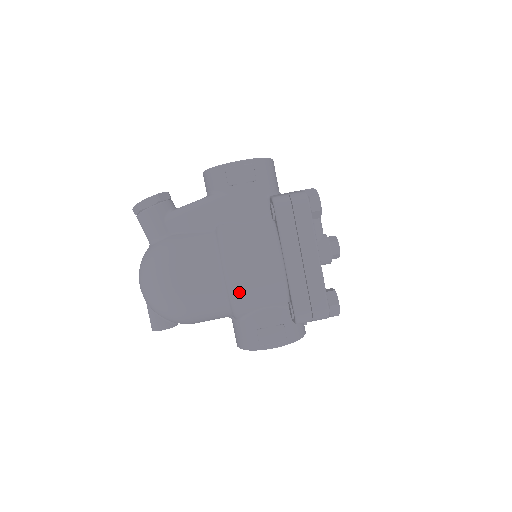
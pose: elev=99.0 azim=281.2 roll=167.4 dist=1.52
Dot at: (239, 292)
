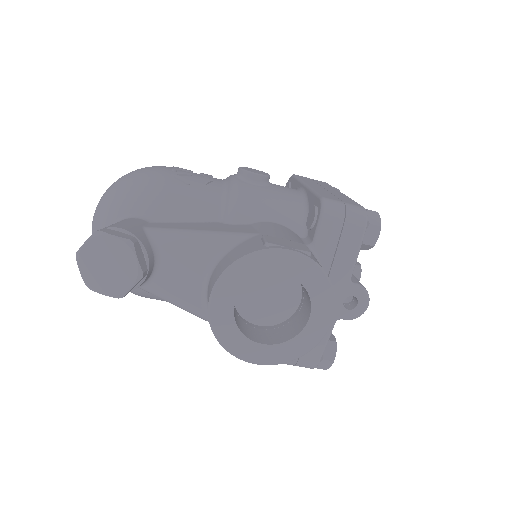
Dot at: occluded
